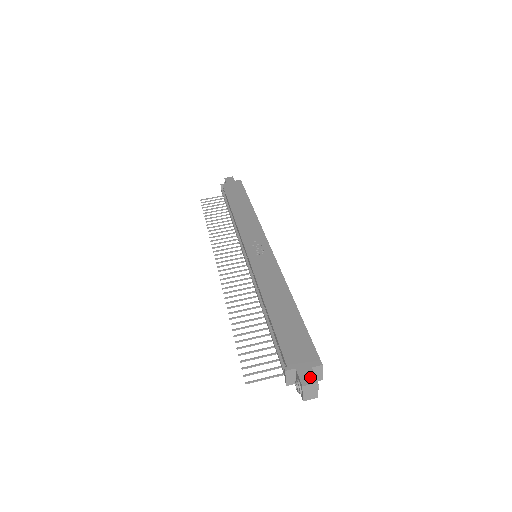
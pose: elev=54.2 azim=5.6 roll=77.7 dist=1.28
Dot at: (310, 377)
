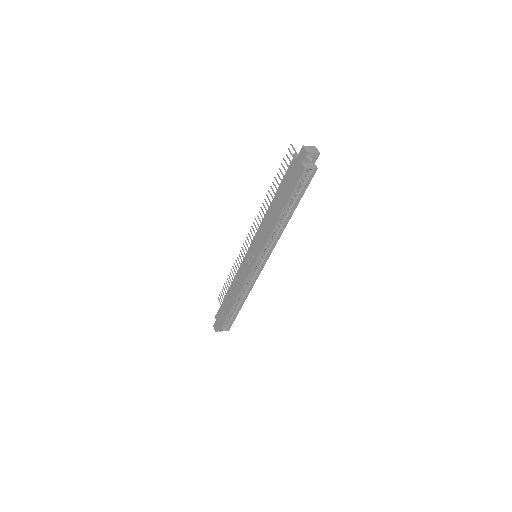
Dot at: (215, 328)
